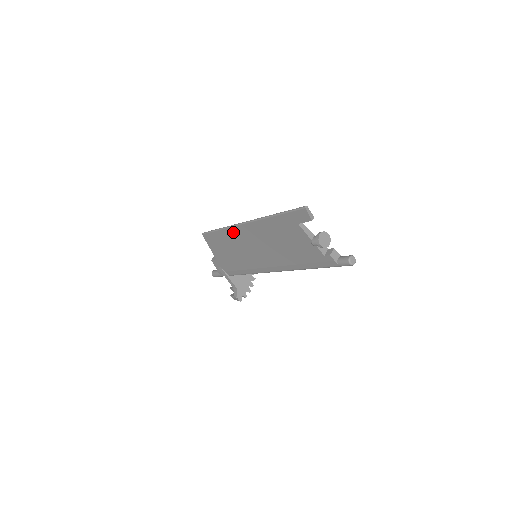
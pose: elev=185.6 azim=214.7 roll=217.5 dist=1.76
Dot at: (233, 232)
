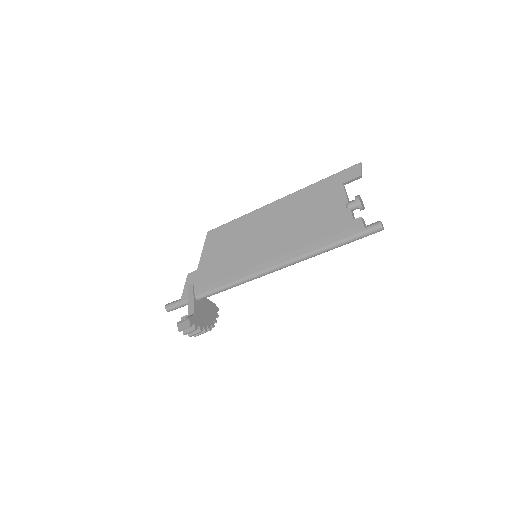
Dot at: (254, 217)
